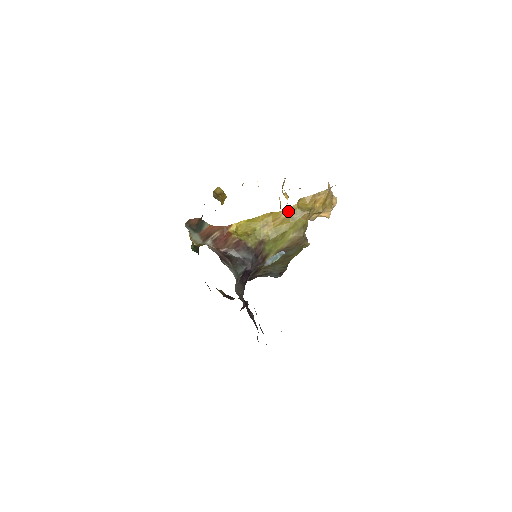
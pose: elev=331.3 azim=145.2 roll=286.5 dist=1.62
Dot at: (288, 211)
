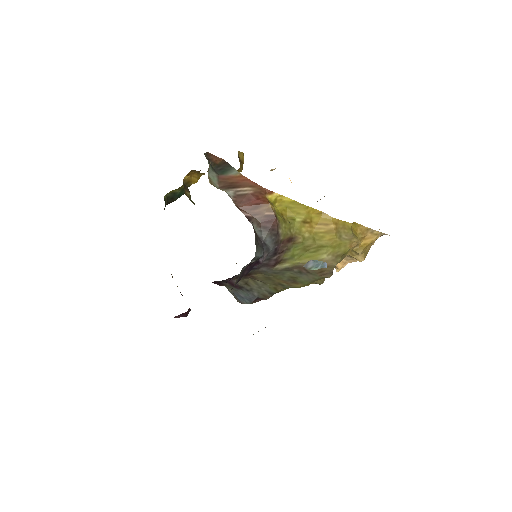
Dot at: (341, 224)
